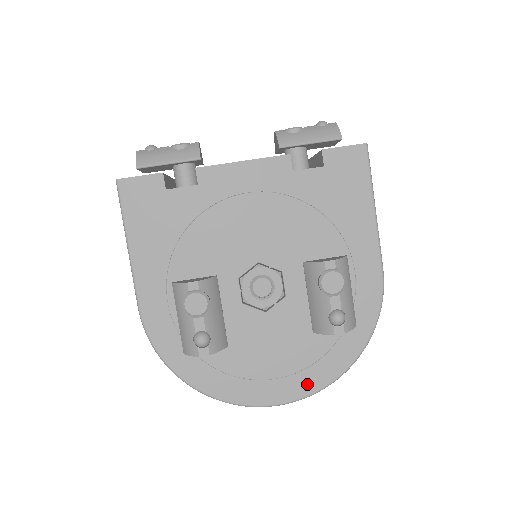
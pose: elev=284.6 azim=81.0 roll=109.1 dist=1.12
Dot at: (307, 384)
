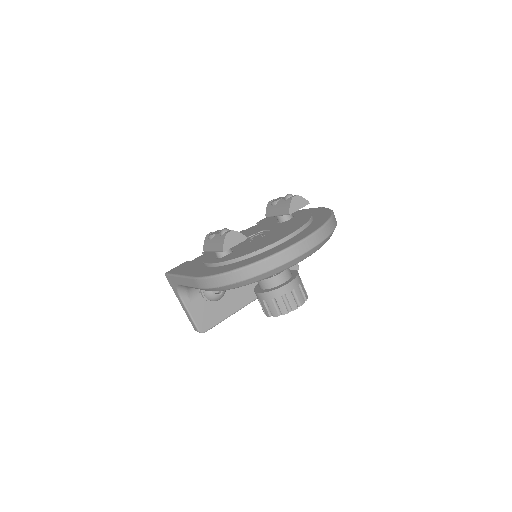
Dot at: (313, 228)
